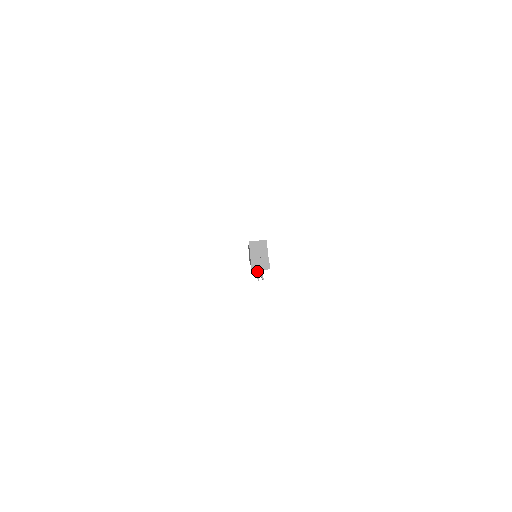
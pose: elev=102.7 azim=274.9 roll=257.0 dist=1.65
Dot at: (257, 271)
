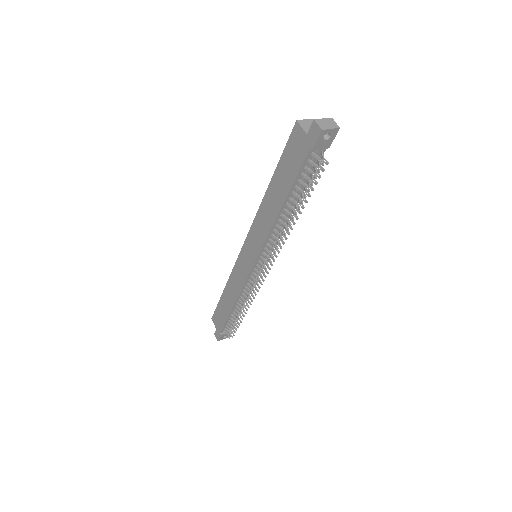
Dot at: (316, 155)
